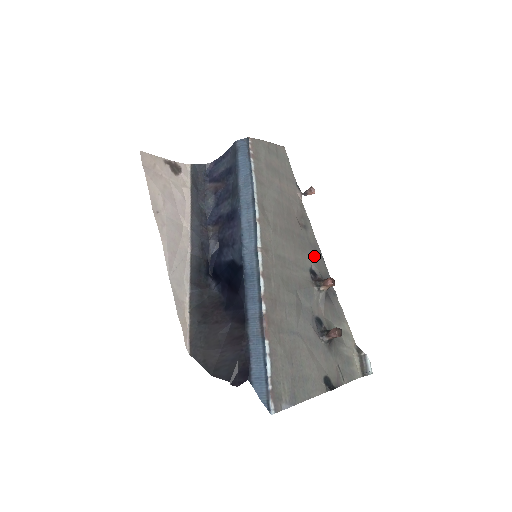
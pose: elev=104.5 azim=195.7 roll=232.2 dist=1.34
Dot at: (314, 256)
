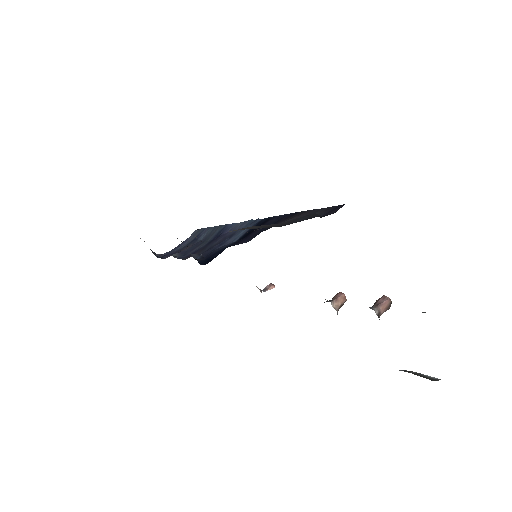
Dot at: occluded
